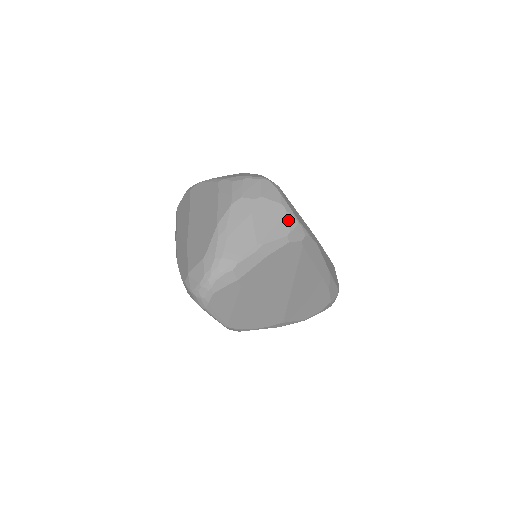
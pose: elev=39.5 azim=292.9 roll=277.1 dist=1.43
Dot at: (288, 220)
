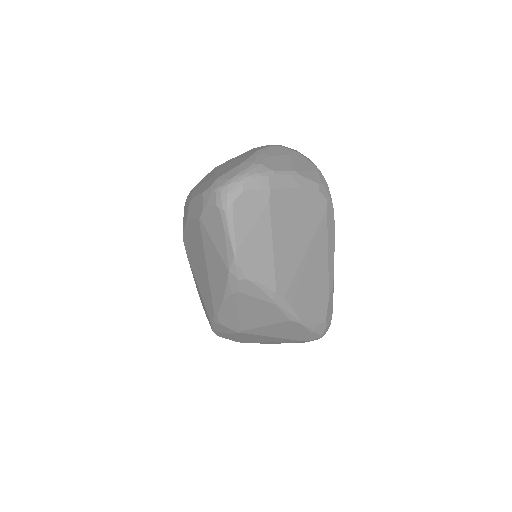
Dot at: (320, 176)
